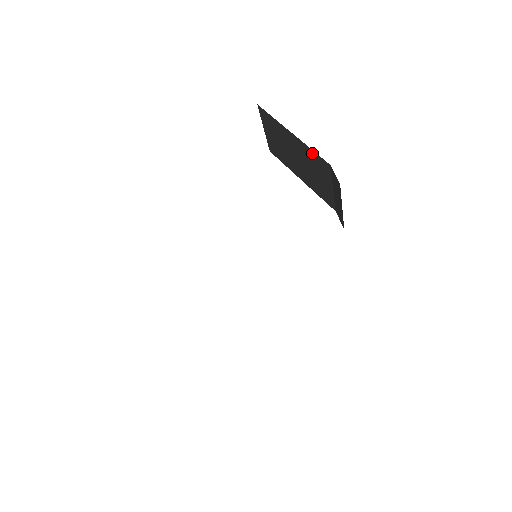
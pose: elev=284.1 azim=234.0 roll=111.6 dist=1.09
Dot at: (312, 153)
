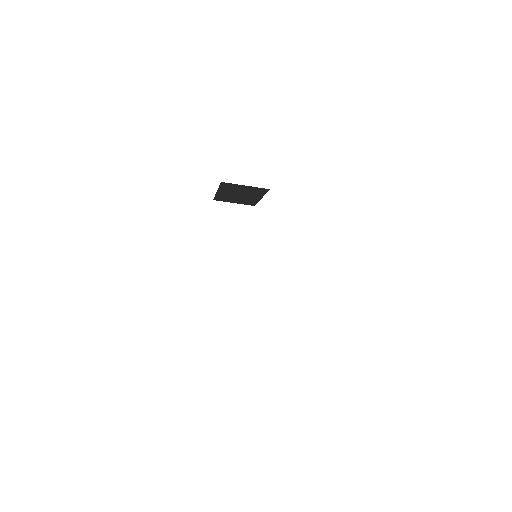
Dot at: (222, 187)
